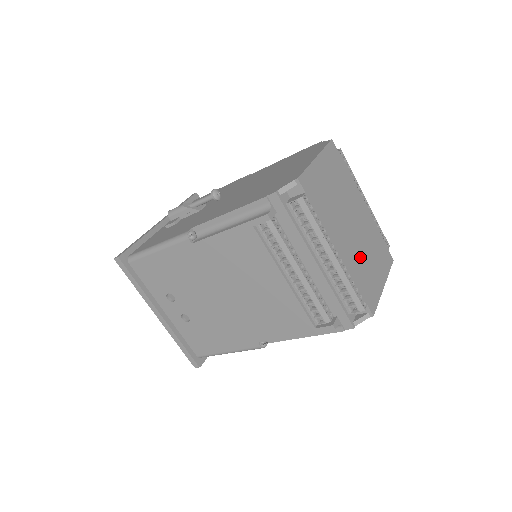
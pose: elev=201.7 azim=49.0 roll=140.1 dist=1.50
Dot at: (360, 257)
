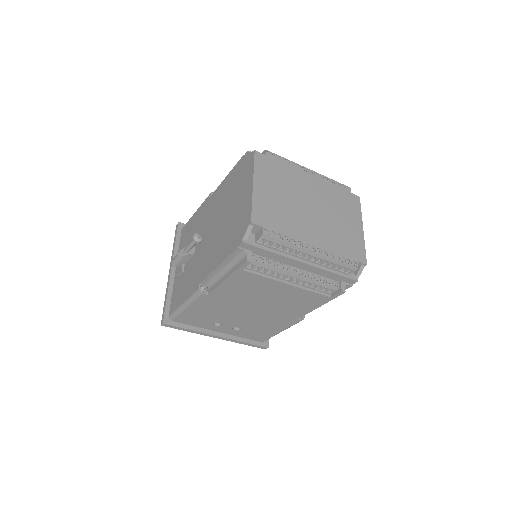
Dot at: (332, 228)
